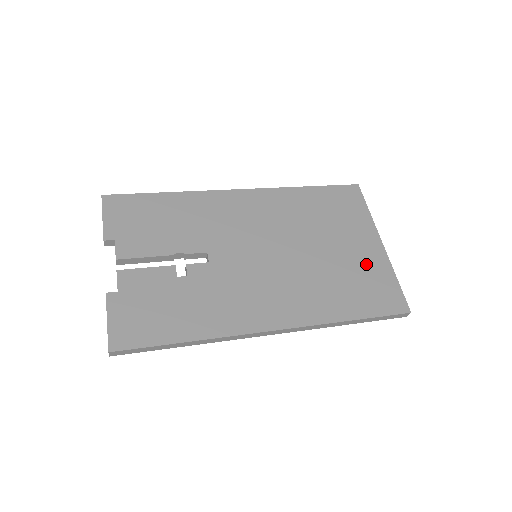
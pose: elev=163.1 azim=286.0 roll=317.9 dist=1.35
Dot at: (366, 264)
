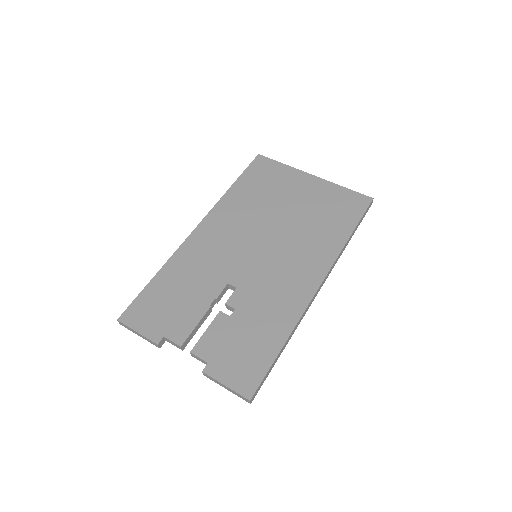
Dot at: (320, 196)
